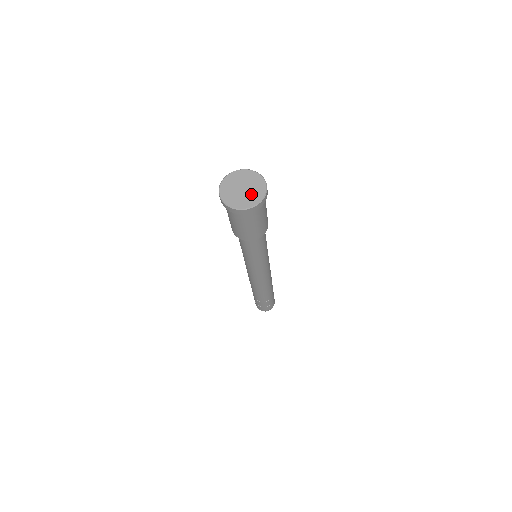
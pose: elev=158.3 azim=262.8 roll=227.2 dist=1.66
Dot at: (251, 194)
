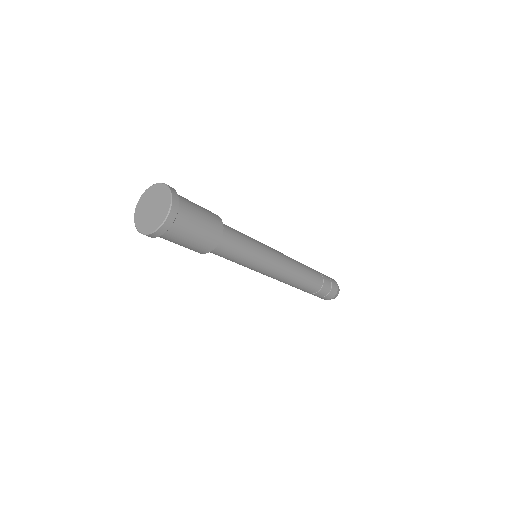
Dot at: (155, 216)
